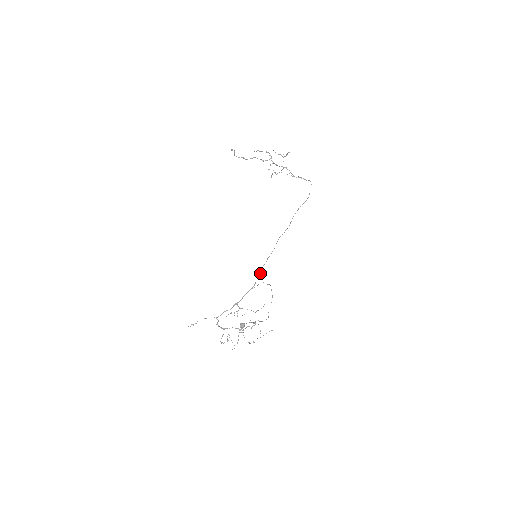
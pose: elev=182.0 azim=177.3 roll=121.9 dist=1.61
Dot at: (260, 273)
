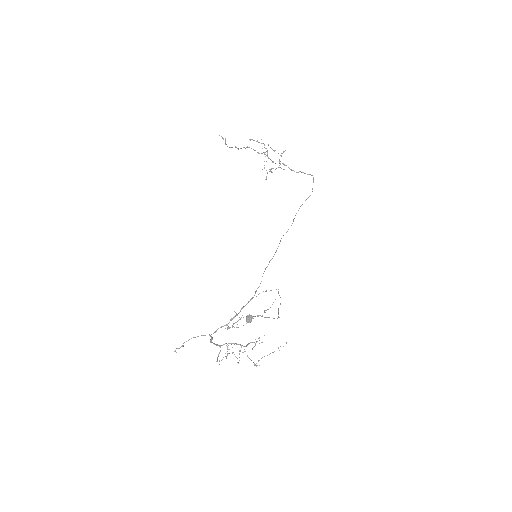
Dot at: occluded
